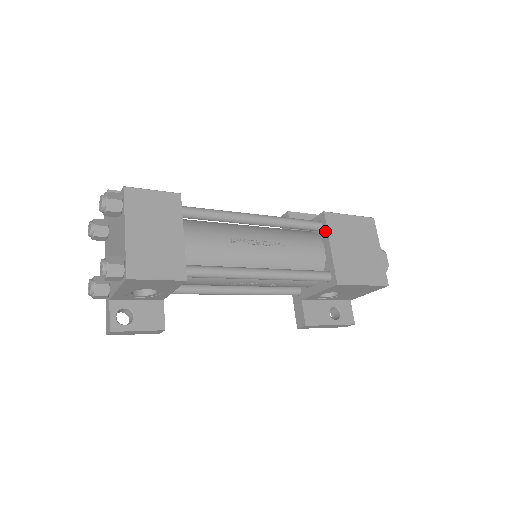
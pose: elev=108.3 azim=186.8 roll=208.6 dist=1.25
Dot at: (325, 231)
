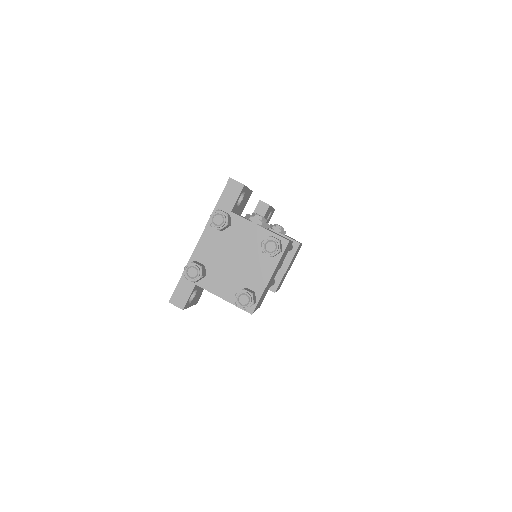
Dot at: (291, 255)
